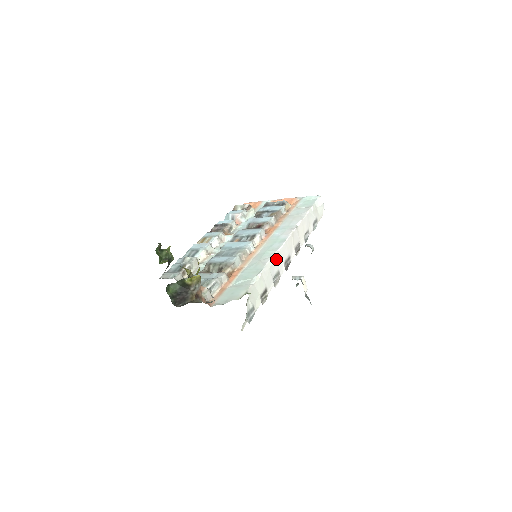
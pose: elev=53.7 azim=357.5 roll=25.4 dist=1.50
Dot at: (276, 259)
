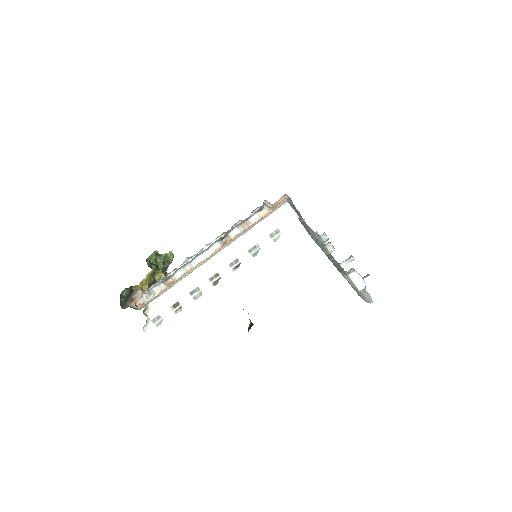
Dot at: (193, 277)
